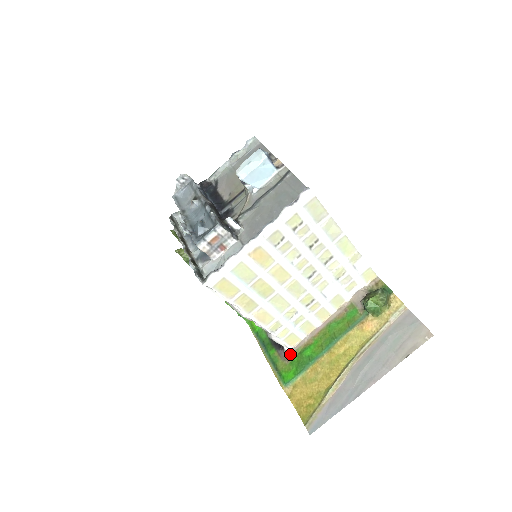
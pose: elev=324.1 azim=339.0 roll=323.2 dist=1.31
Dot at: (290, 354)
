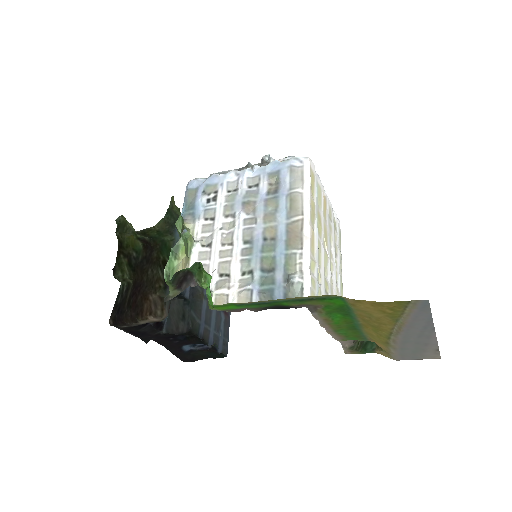
Dot at: (315, 309)
